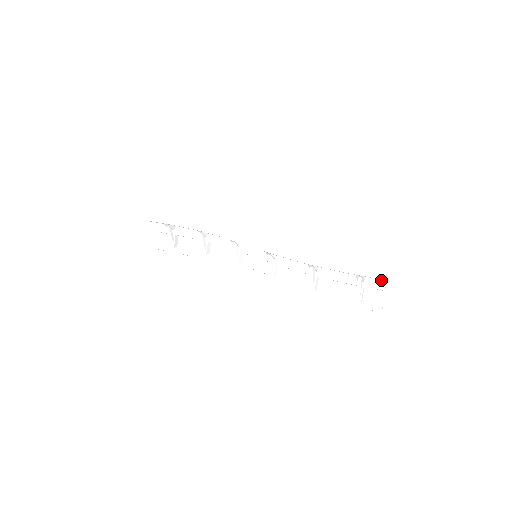
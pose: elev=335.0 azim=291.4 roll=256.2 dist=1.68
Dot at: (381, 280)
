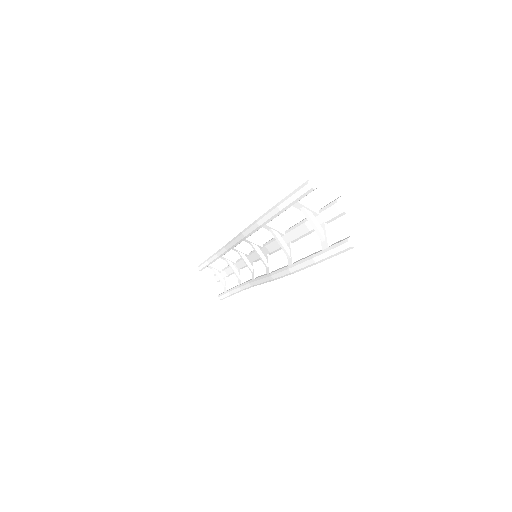
Dot at: (334, 200)
